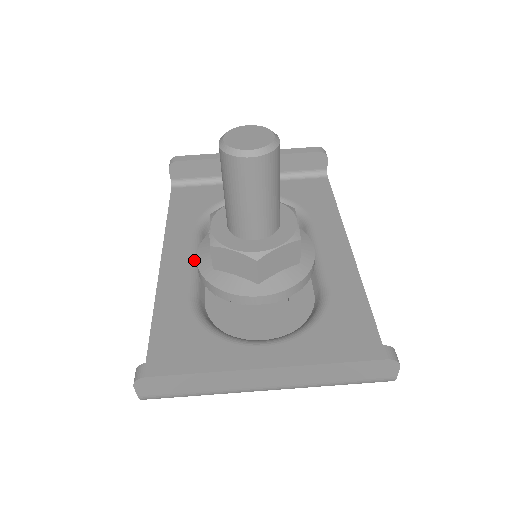
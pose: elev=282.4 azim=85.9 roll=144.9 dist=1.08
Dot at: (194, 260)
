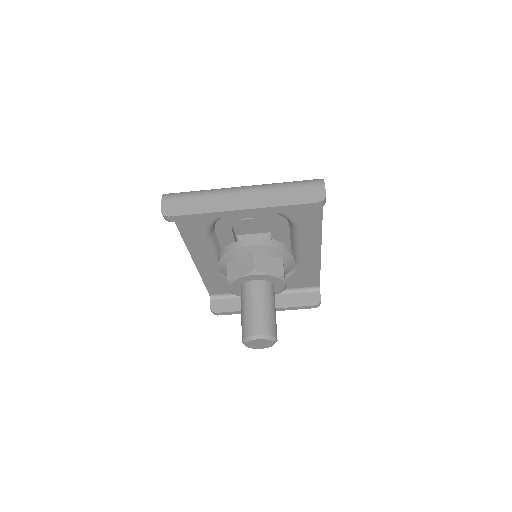
Dot at: (214, 255)
